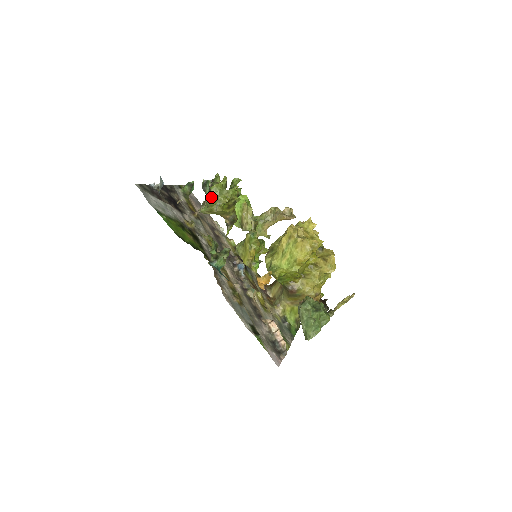
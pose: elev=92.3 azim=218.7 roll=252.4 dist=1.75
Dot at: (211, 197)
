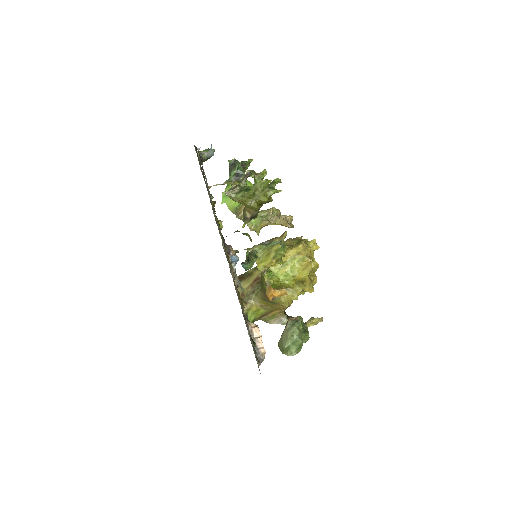
Dot at: (254, 190)
